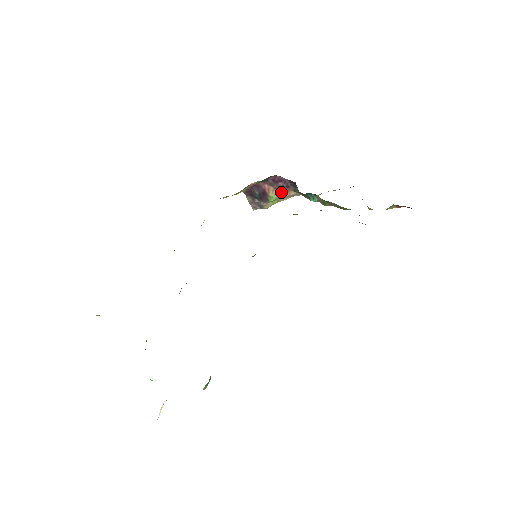
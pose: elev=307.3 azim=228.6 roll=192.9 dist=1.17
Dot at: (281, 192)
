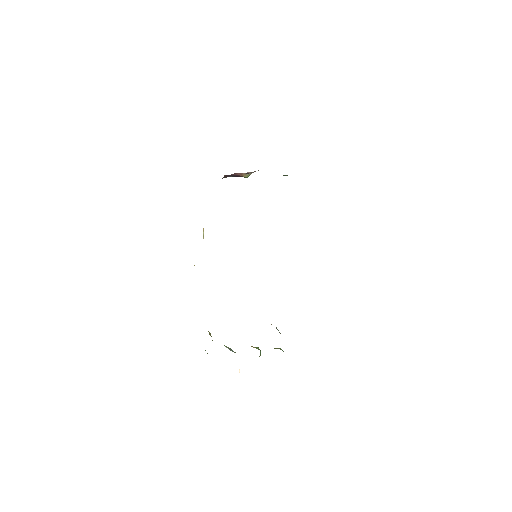
Dot at: occluded
